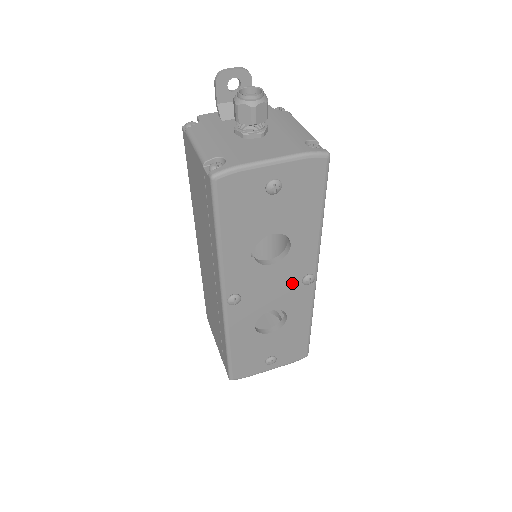
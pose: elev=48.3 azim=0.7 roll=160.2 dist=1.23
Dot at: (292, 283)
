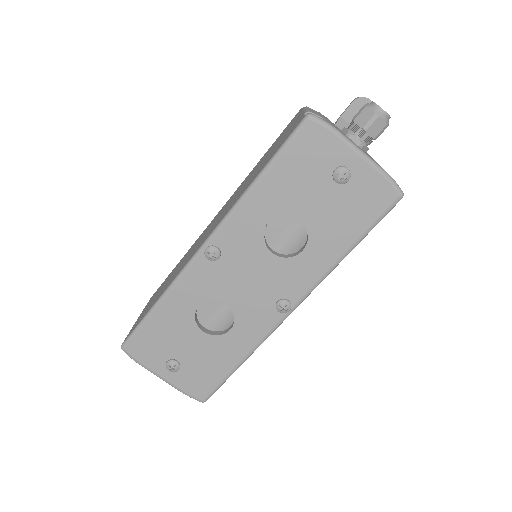
Dot at: (268, 294)
